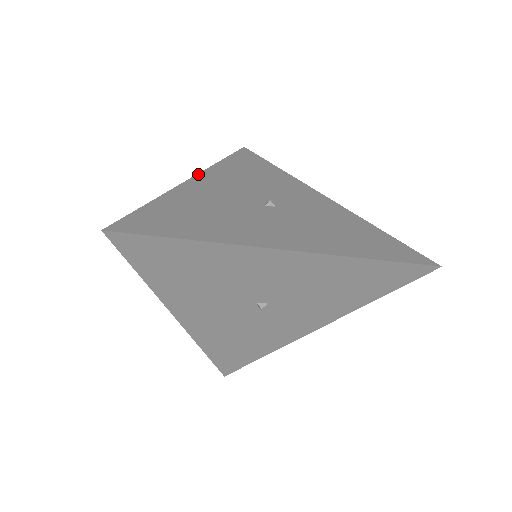
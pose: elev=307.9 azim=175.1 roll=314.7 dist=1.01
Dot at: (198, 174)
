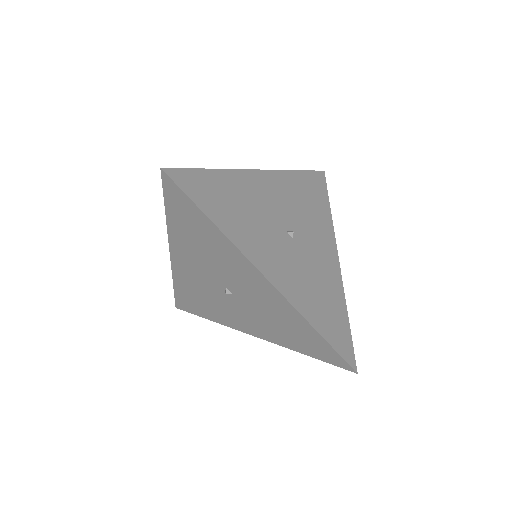
Dot at: (266, 170)
